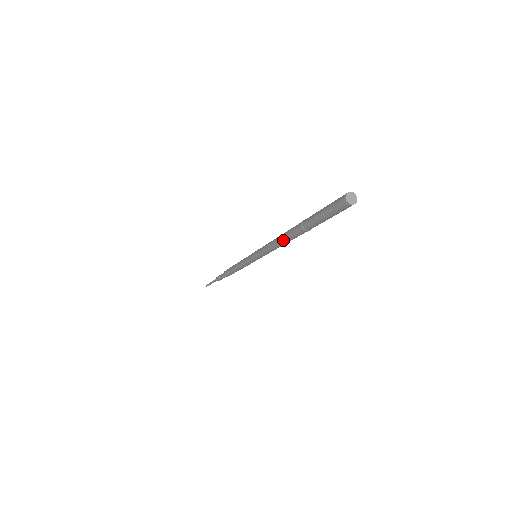
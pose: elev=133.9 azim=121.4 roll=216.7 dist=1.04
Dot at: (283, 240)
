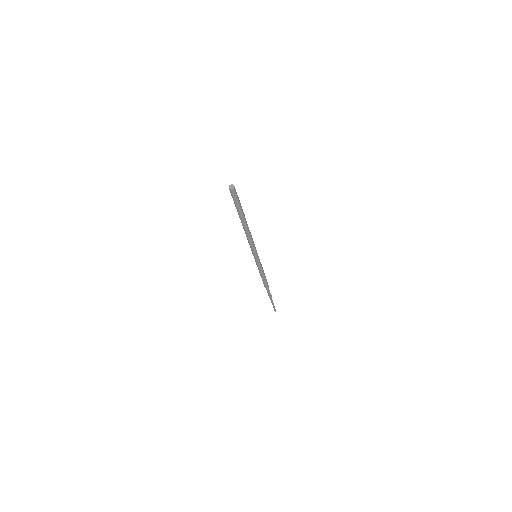
Dot at: (246, 232)
